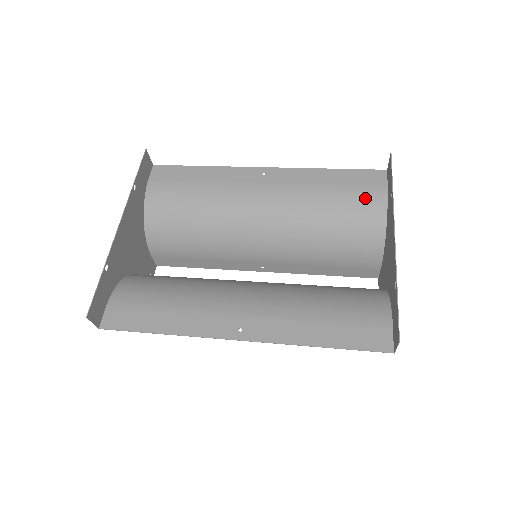
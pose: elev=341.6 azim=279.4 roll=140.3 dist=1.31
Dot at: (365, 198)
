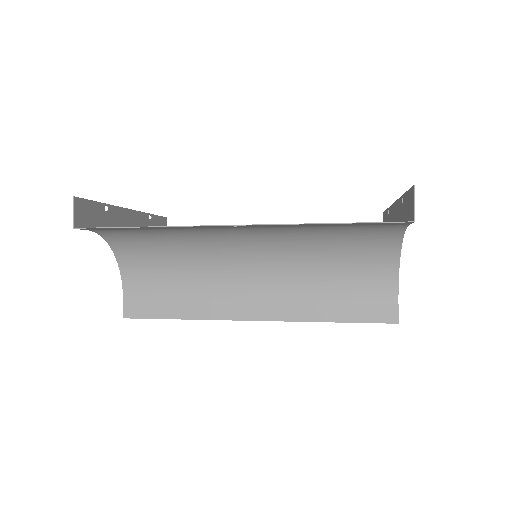
Dot at: occluded
